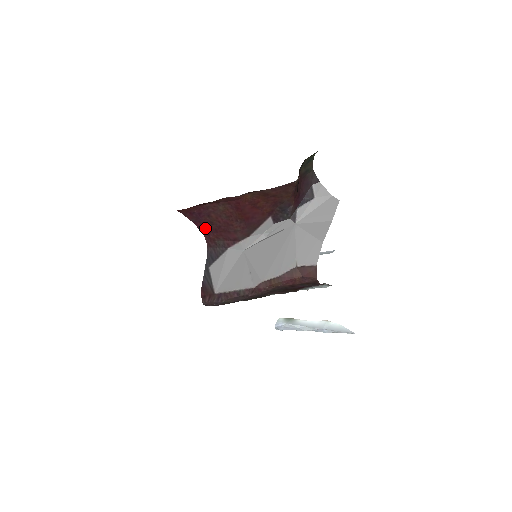
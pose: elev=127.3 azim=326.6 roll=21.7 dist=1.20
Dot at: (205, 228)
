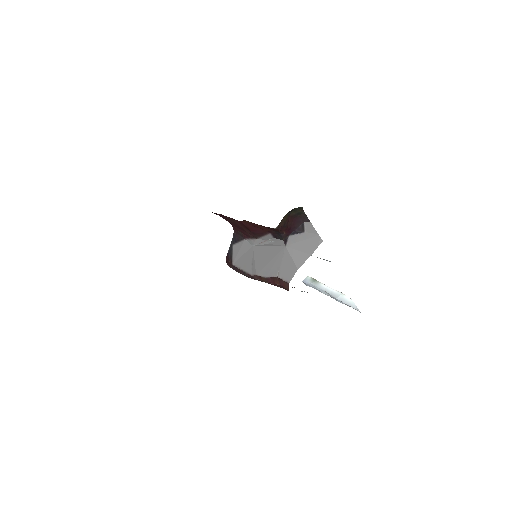
Dot at: (229, 222)
